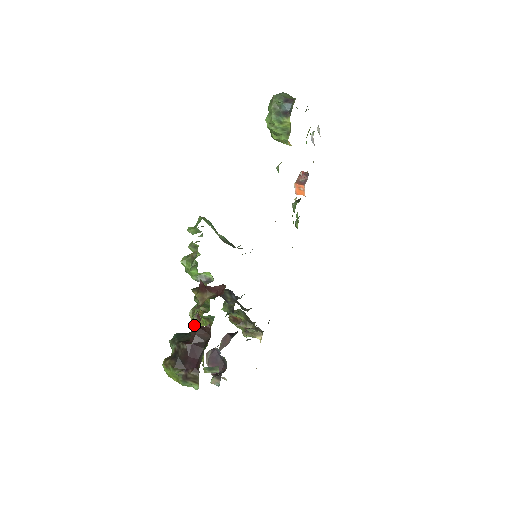
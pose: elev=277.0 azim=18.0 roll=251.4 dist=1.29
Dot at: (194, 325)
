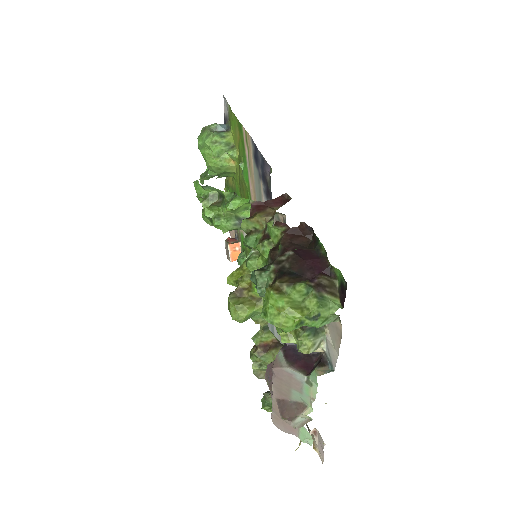
Dot at: (274, 248)
